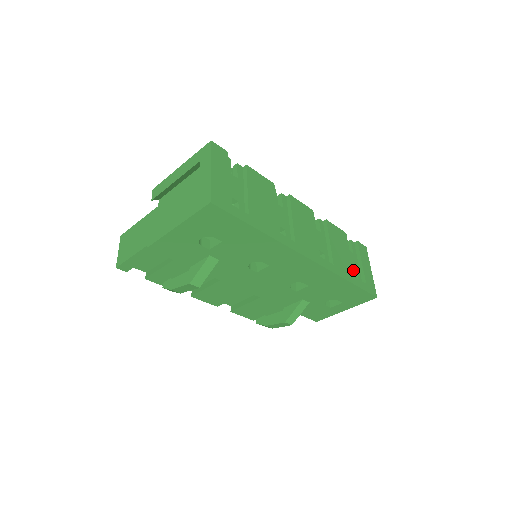
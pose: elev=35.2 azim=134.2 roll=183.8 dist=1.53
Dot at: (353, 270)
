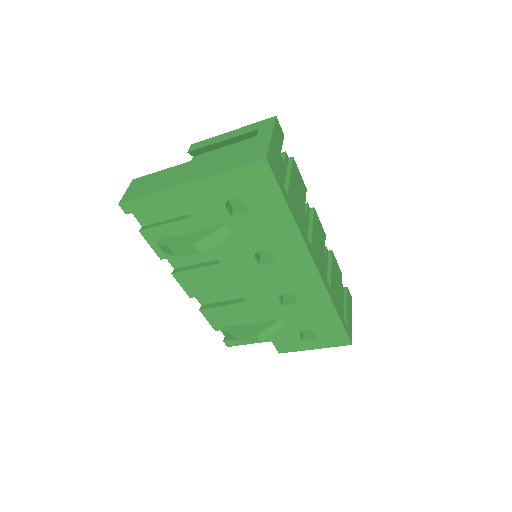
Dot at: occluded
